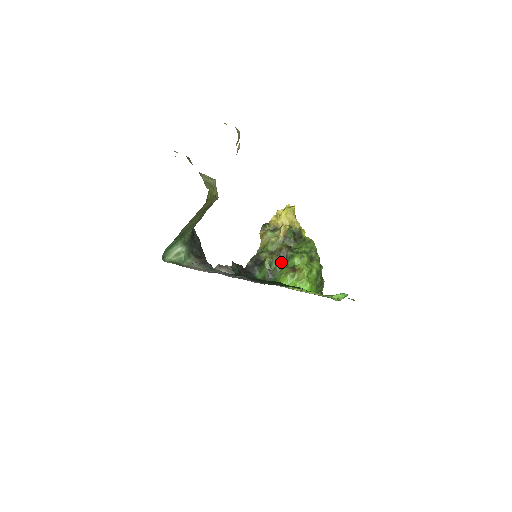
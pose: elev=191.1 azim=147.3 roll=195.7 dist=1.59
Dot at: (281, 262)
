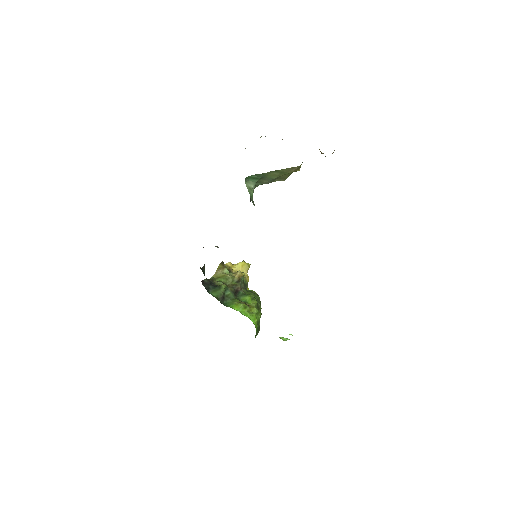
Dot at: (234, 294)
